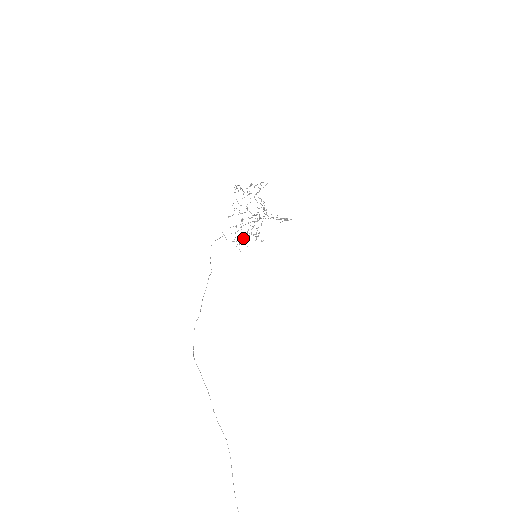
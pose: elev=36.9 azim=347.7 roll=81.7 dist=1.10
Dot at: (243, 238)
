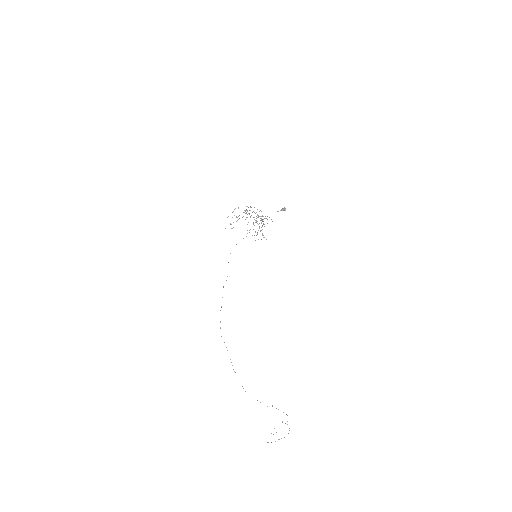
Dot at: (261, 227)
